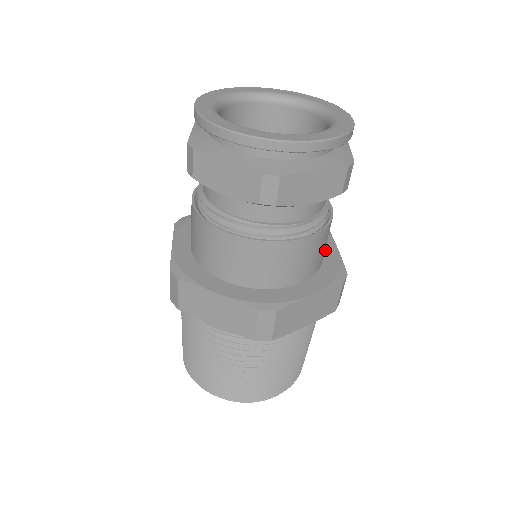
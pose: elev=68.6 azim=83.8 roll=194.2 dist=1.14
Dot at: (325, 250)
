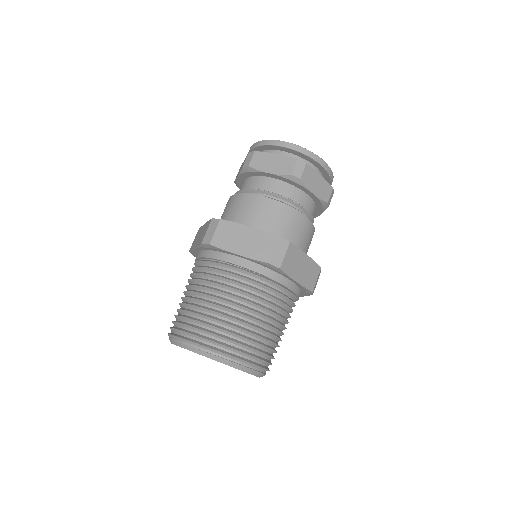
Dot at: occluded
